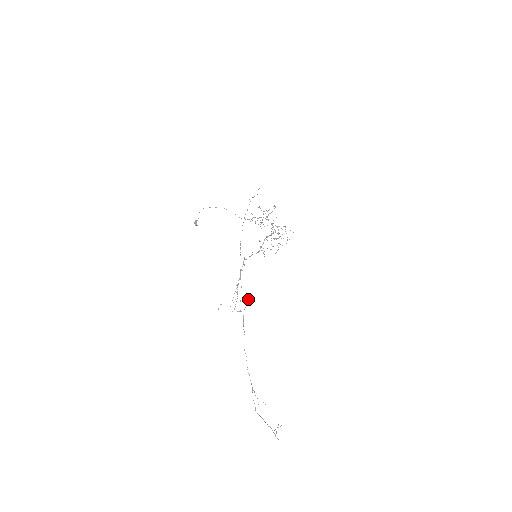
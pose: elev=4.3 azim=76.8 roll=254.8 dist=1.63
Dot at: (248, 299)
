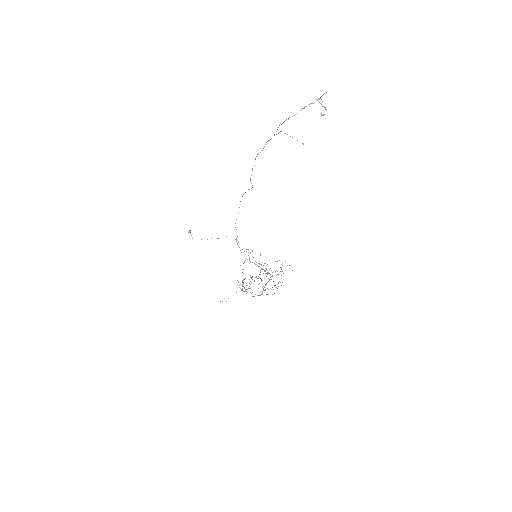
Dot at: occluded
